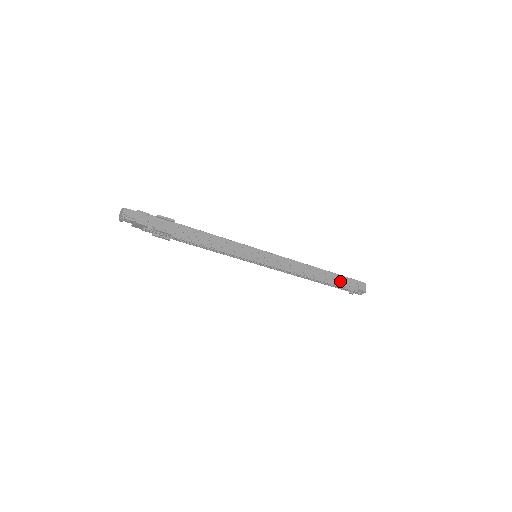
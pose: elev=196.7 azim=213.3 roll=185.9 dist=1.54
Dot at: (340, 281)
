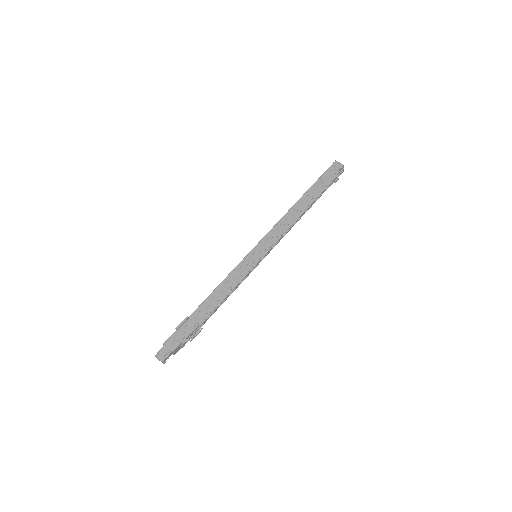
Dot at: (320, 186)
